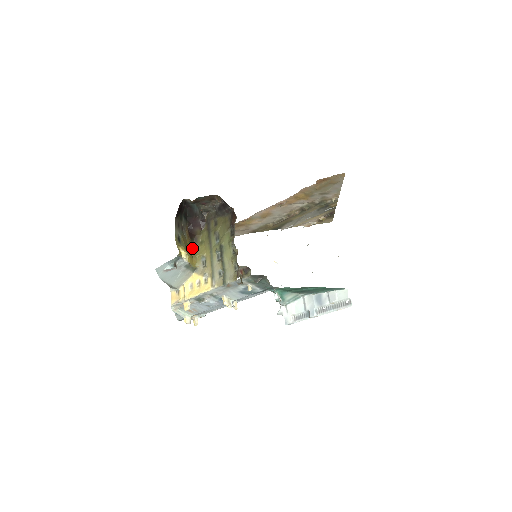
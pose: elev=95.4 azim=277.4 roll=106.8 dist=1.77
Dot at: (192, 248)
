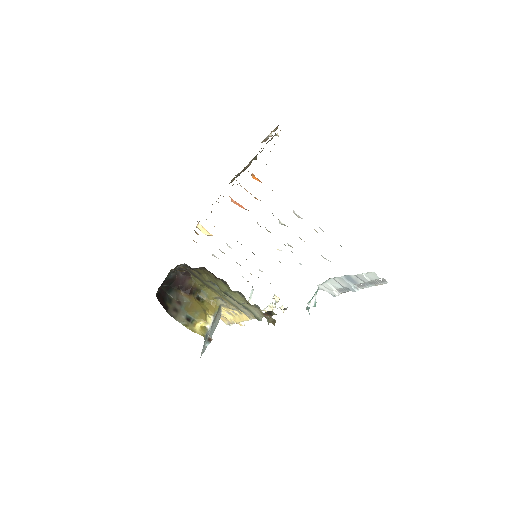
Dot at: (200, 294)
